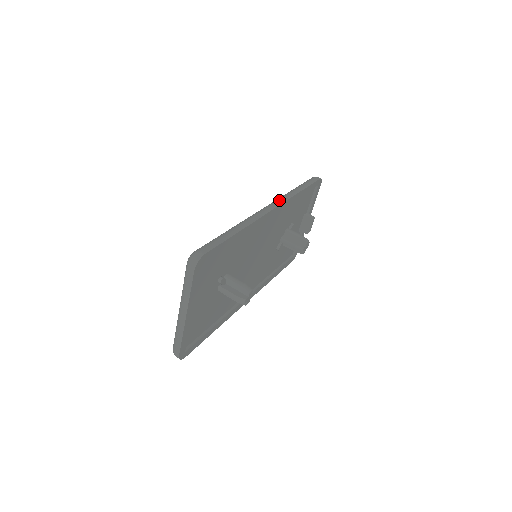
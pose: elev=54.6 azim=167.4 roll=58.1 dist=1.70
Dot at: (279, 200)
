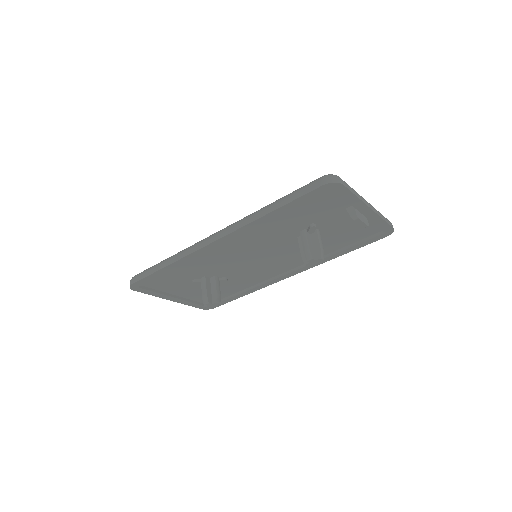
Dot at: (231, 227)
